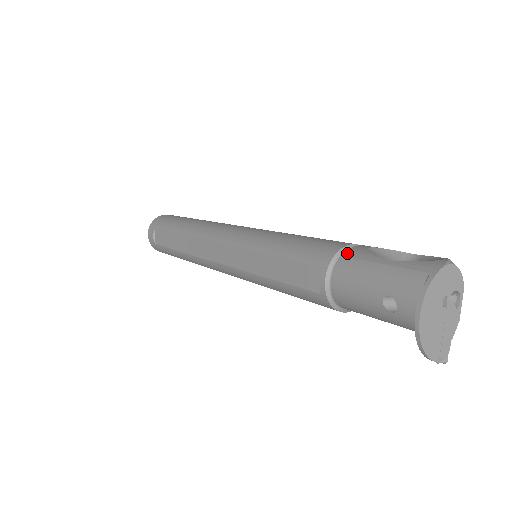
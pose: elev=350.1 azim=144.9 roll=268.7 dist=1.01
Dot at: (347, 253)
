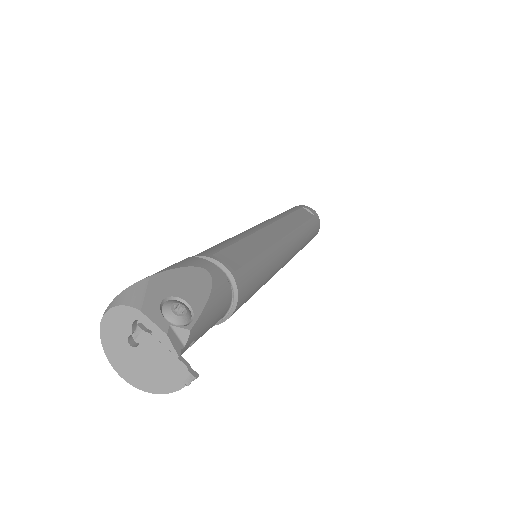
Dot at: occluded
